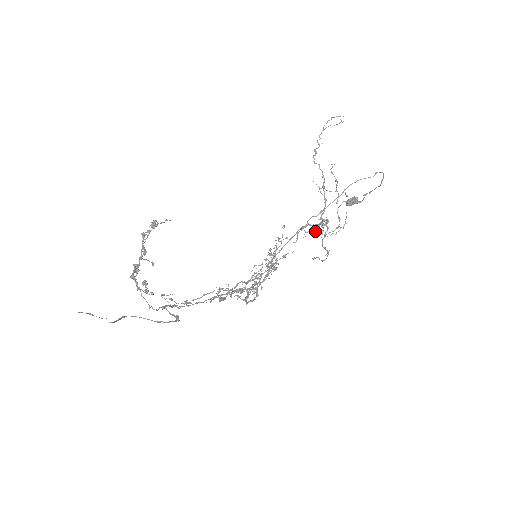
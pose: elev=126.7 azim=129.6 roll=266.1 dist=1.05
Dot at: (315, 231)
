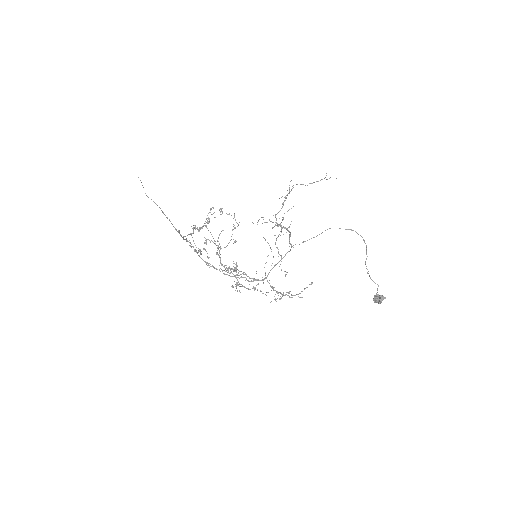
Dot at: occluded
